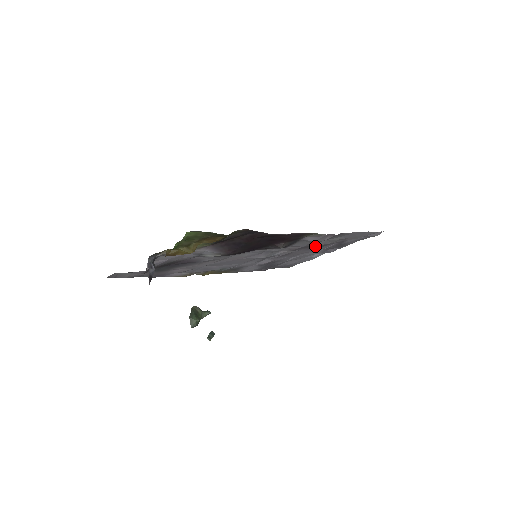
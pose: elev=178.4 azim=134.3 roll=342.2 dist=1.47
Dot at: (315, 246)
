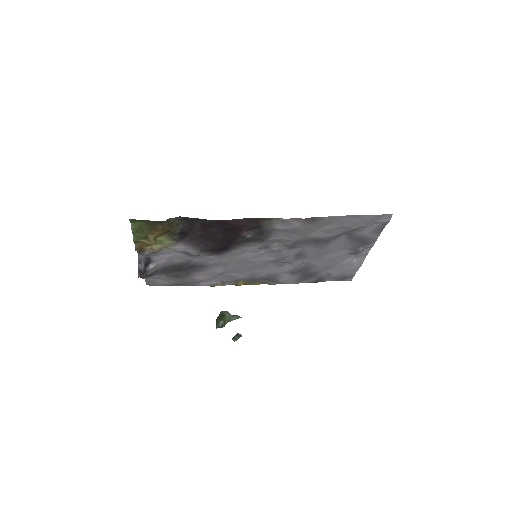
Dot at: (318, 241)
